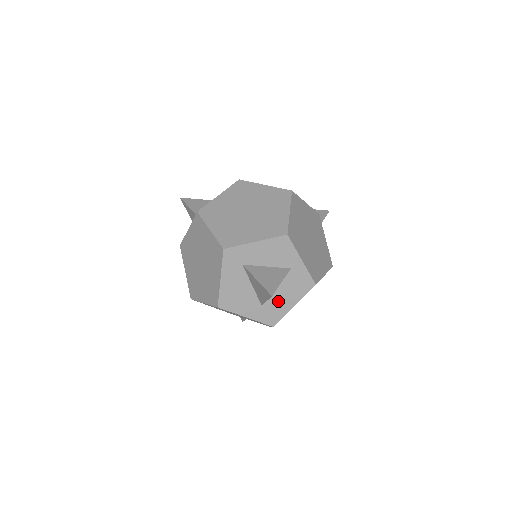
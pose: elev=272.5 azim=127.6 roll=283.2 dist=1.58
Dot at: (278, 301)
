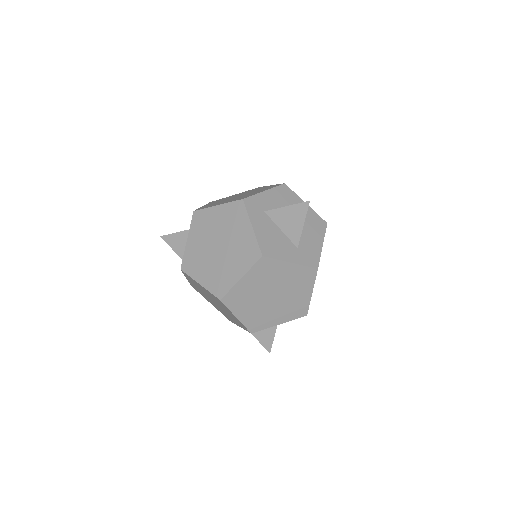
Dot at: (308, 242)
